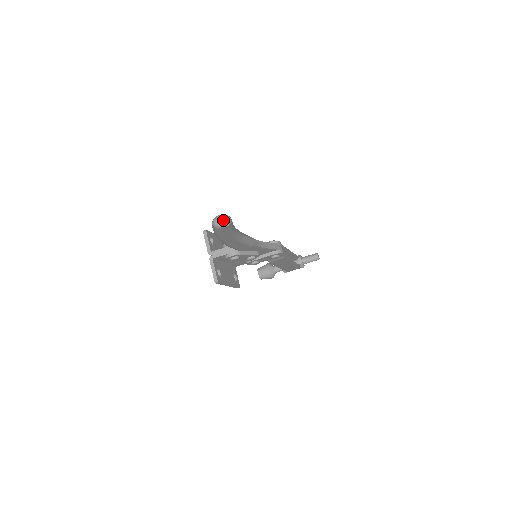
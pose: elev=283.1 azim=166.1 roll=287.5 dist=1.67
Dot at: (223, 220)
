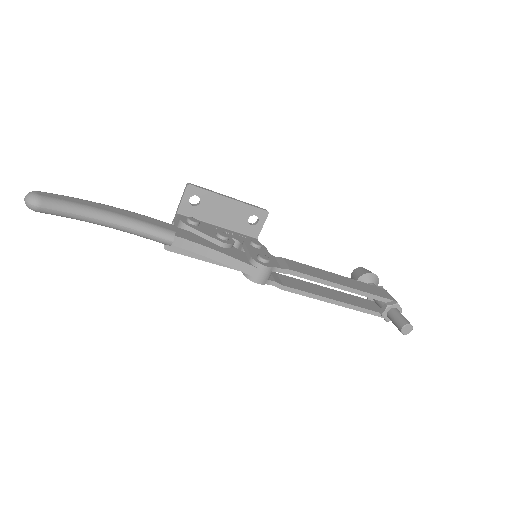
Dot at: (25, 201)
